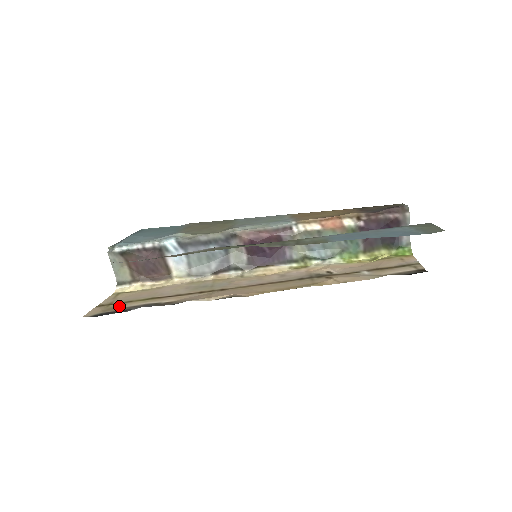
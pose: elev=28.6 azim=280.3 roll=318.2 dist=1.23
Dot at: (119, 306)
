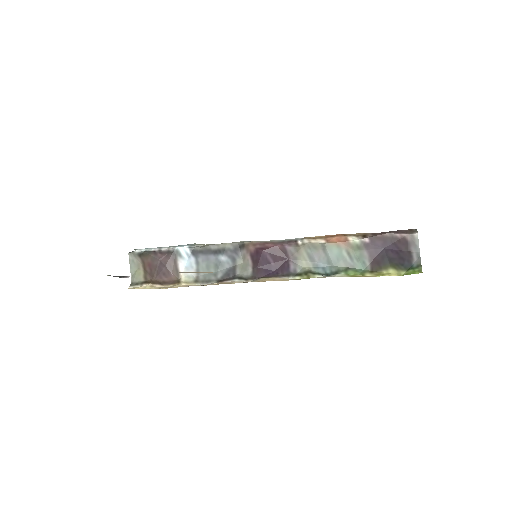
Dot at: occluded
